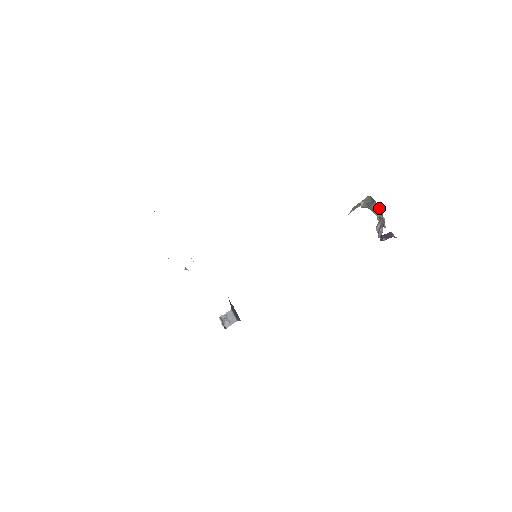
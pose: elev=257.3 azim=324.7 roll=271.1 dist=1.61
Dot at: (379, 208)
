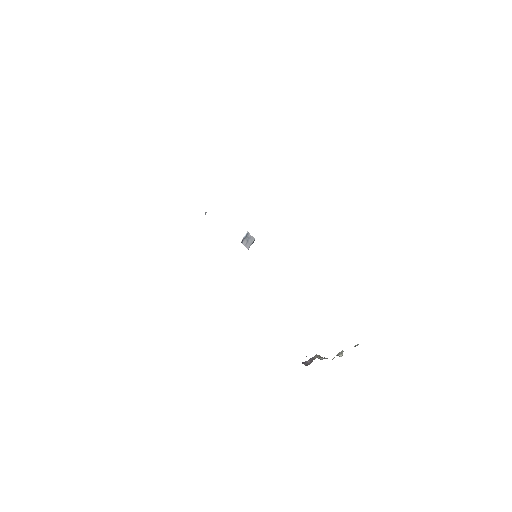
Dot at: occluded
